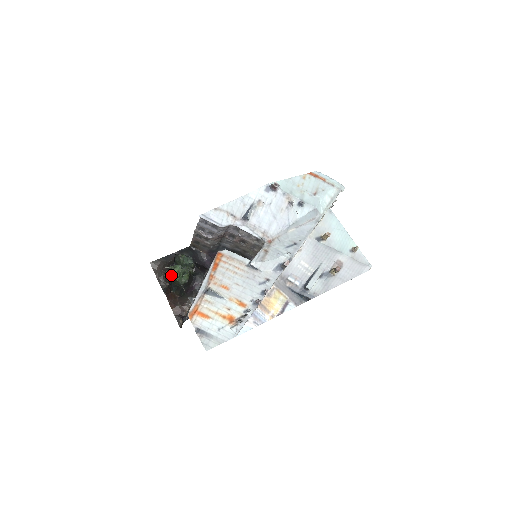
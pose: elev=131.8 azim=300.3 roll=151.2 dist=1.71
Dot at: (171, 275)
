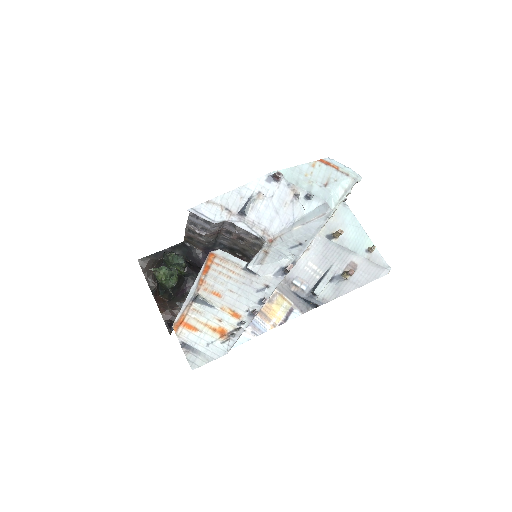
Dot at: (156, 278)
